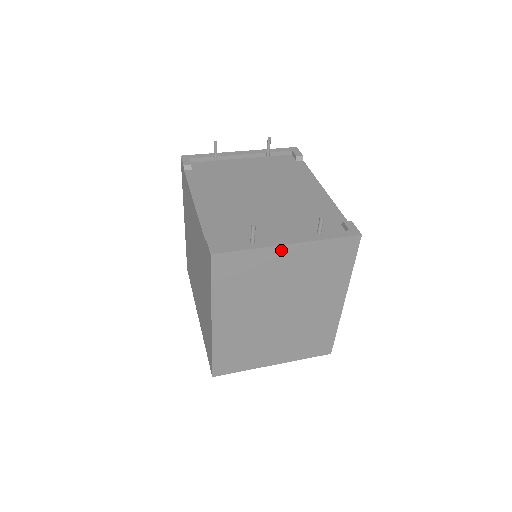
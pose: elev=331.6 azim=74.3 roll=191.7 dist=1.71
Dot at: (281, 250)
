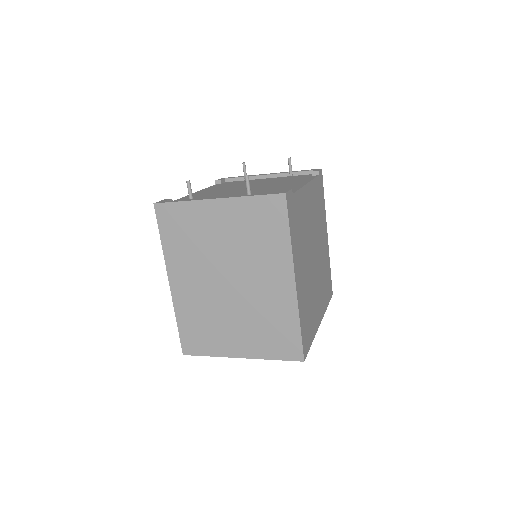
Dot at: (210, 205)
